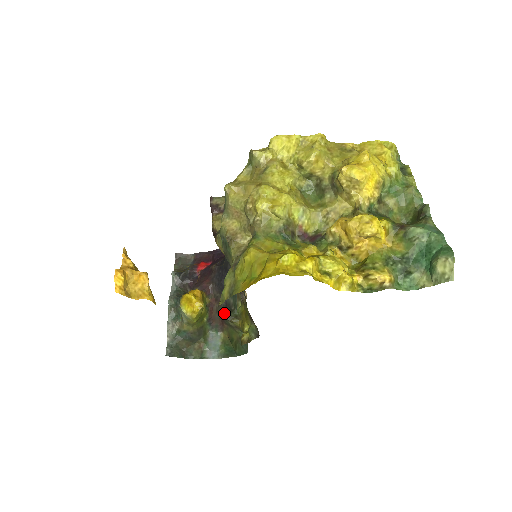
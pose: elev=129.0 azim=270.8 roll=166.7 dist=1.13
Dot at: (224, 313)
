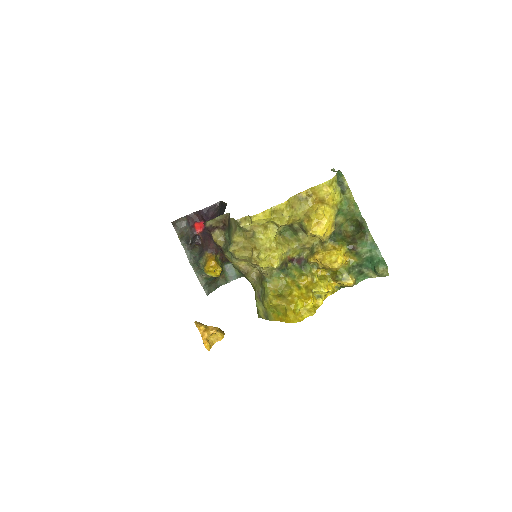
Dot at: occluded
